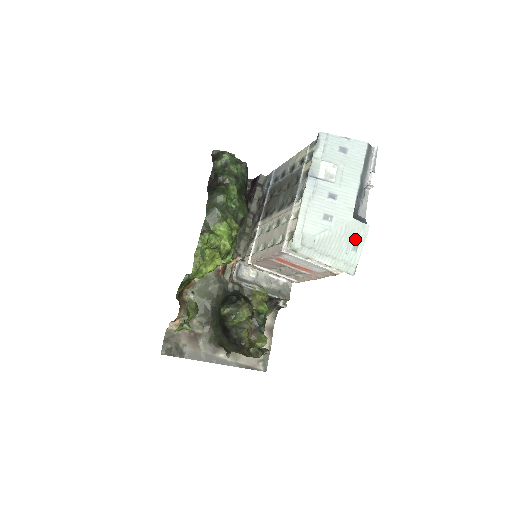
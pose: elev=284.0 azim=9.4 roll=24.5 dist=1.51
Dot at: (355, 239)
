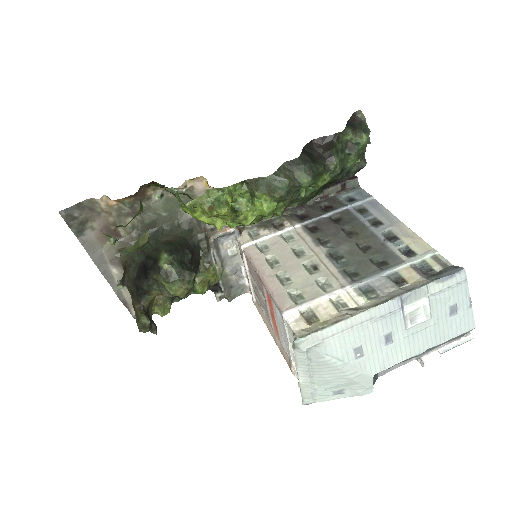
Dot at: (348, 388)
